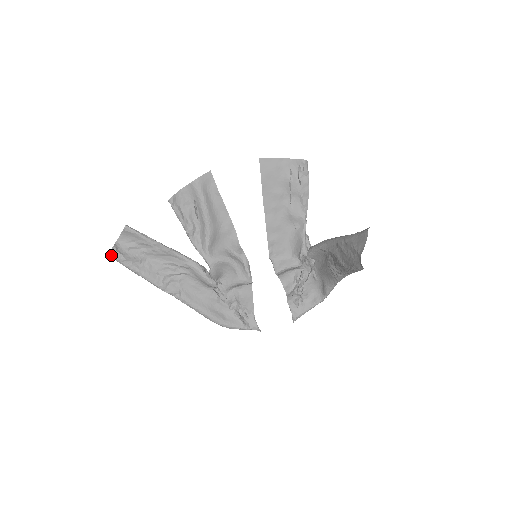
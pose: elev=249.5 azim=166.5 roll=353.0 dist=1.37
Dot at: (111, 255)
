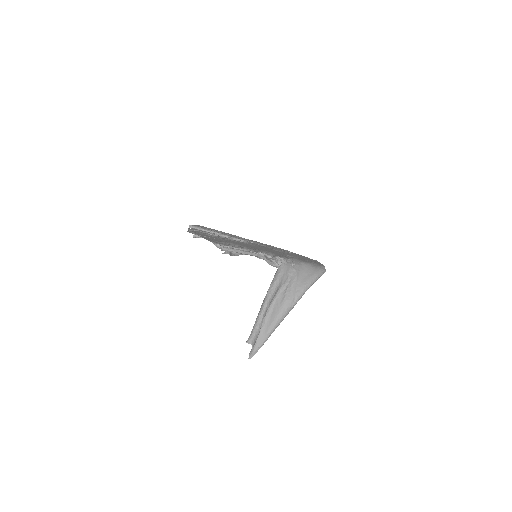
Dot at: occluded
